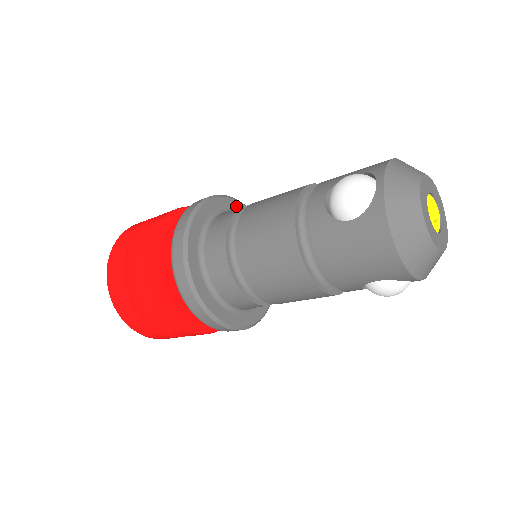
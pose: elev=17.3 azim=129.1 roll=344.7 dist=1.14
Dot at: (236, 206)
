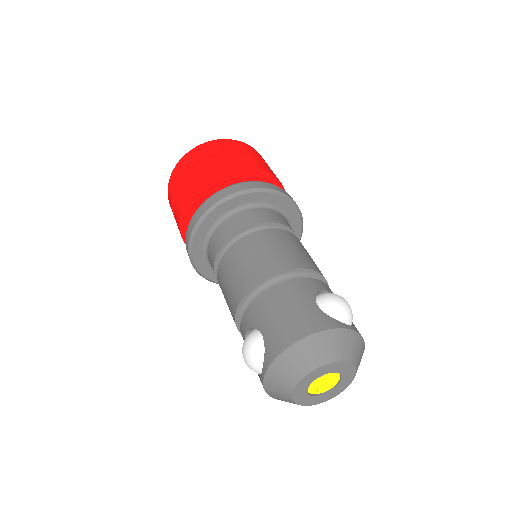
Dot at: (240, 201)
